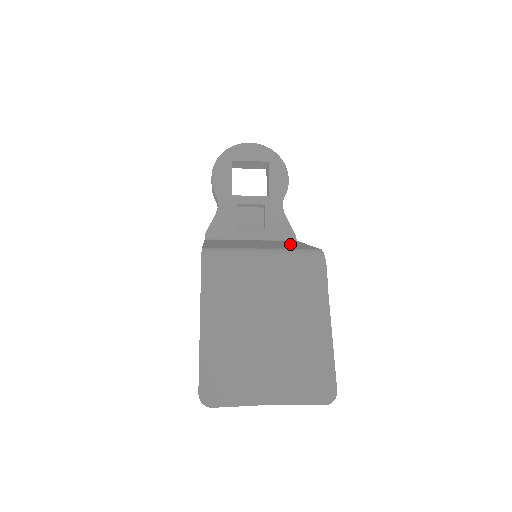
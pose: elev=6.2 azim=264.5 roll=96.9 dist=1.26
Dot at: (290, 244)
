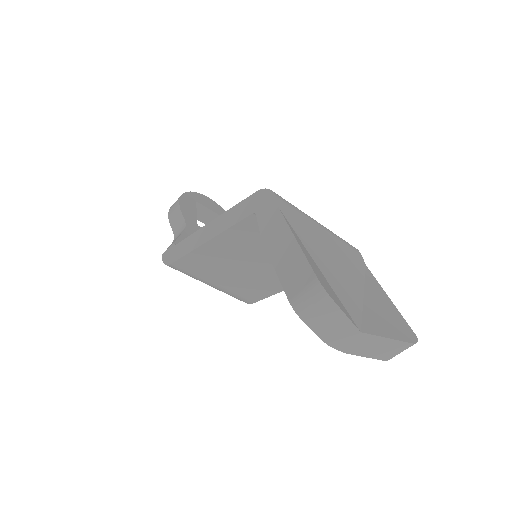
Dot at: occluded
